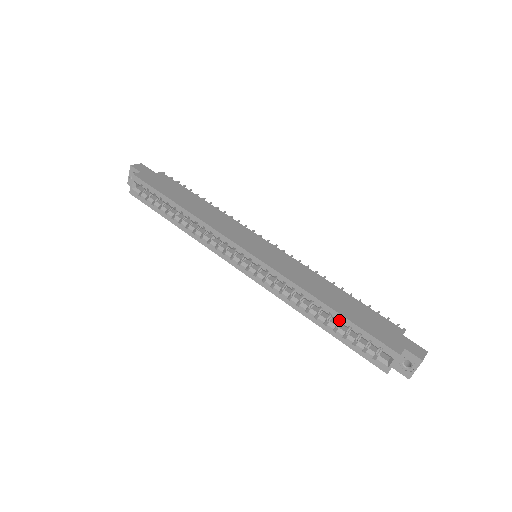
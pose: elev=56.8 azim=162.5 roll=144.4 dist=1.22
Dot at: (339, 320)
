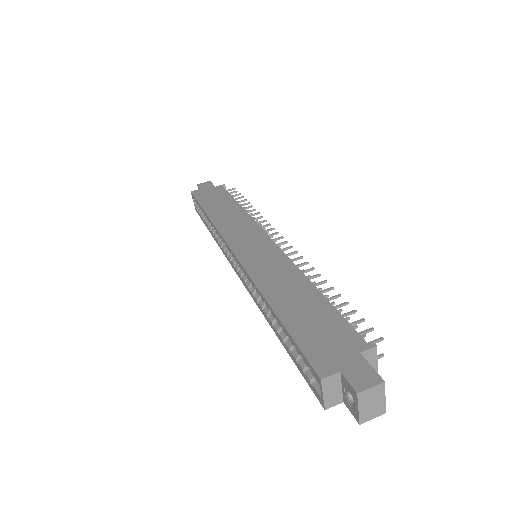
Dot at: occluded
